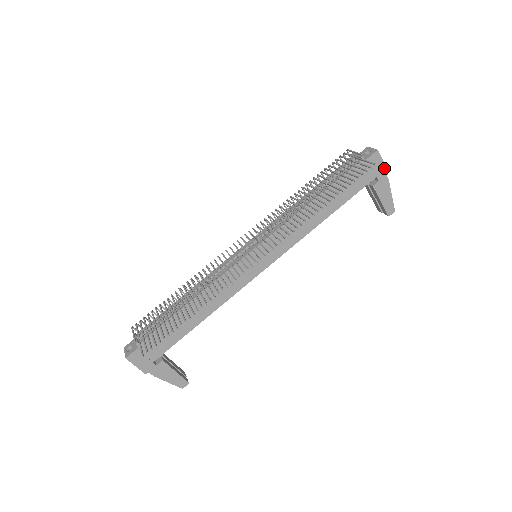
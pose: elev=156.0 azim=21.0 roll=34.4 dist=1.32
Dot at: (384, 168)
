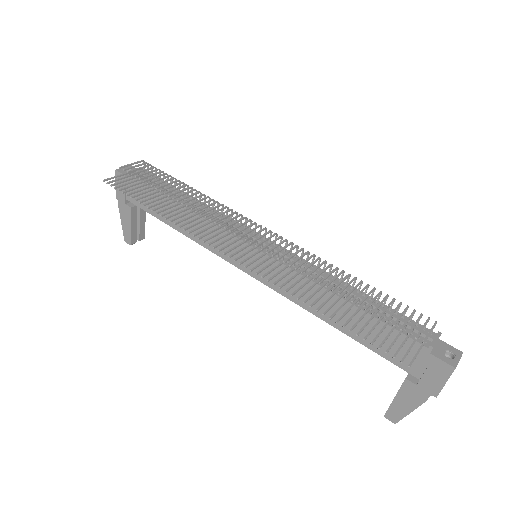
Dot at: (438, 387)
